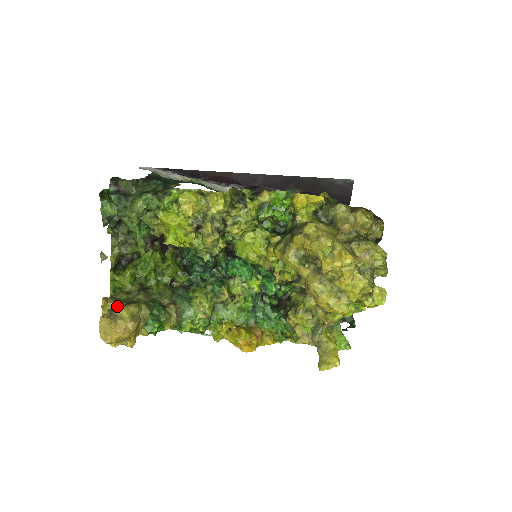
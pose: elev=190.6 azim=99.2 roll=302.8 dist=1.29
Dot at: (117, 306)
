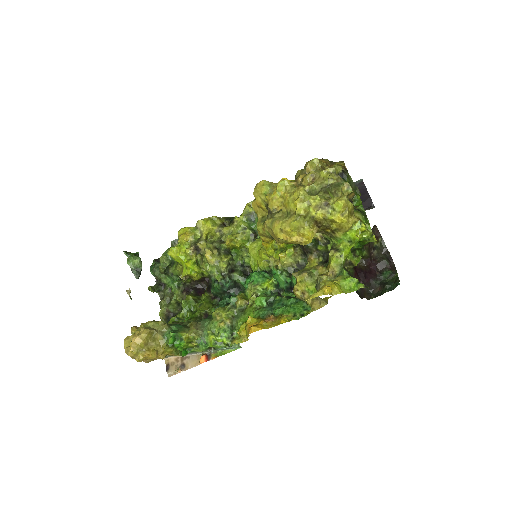
Dot at: occluded
